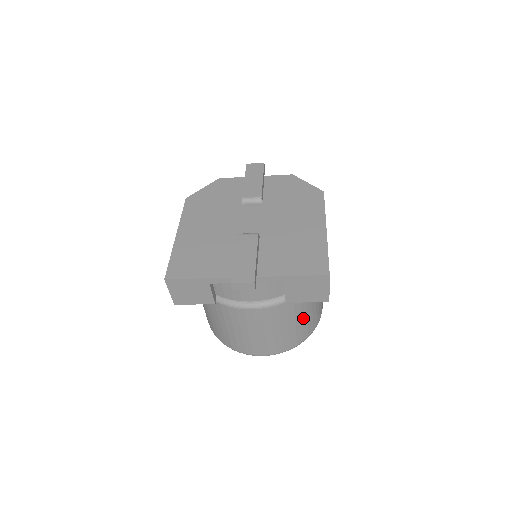
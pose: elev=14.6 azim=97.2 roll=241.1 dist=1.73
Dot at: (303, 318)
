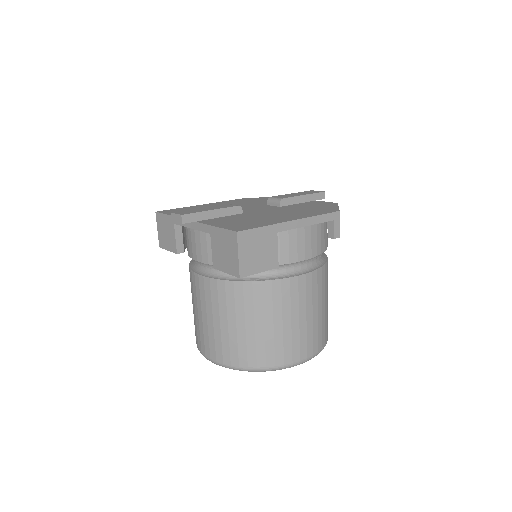
Dot at: (248, 326)
